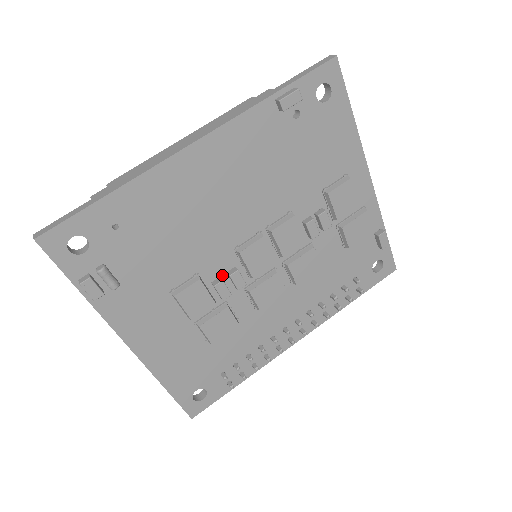
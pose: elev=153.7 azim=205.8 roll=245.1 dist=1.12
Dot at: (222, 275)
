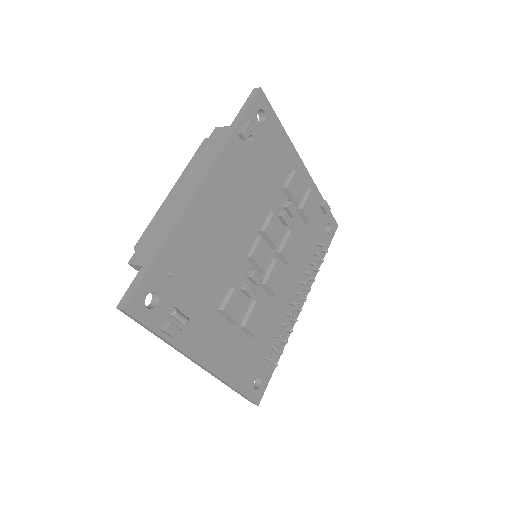
Dot at: (244, 280)
